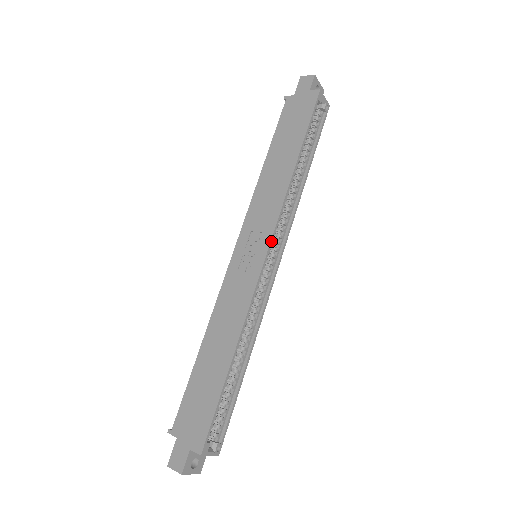
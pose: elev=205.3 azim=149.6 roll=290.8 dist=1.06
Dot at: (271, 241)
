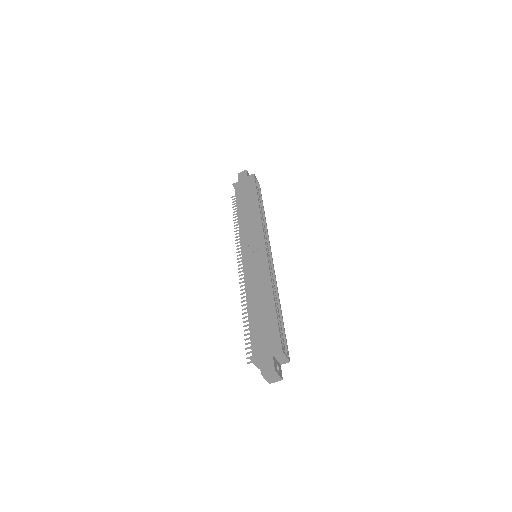
Dot at: occluded
